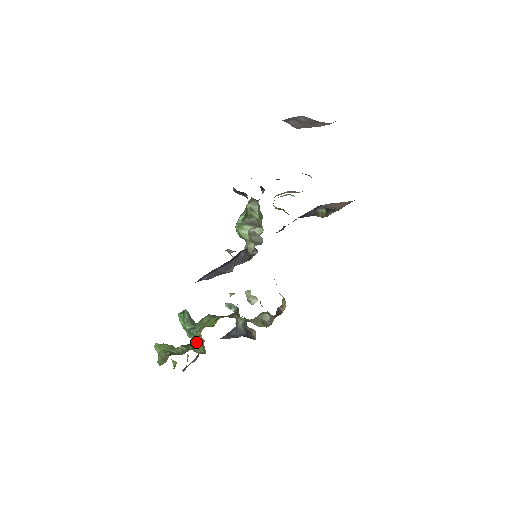
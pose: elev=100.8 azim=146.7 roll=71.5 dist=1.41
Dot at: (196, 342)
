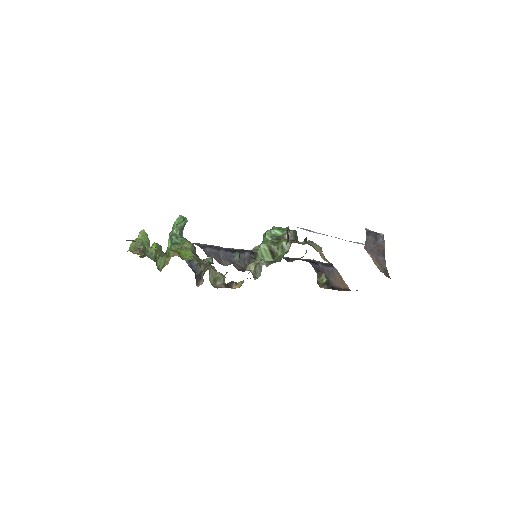
Dot at: (164, 257)
